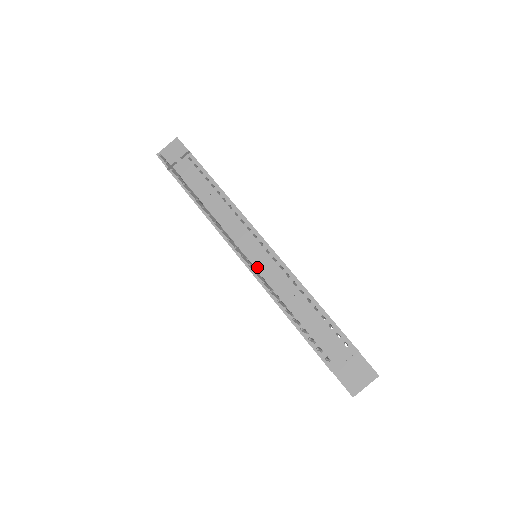
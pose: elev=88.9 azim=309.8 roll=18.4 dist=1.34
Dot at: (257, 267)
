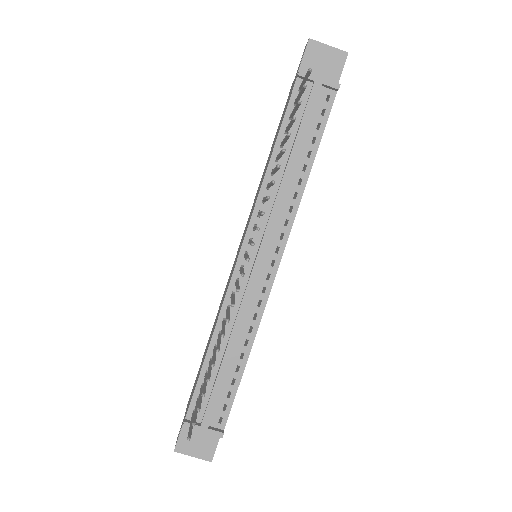
Dot at: occluded
